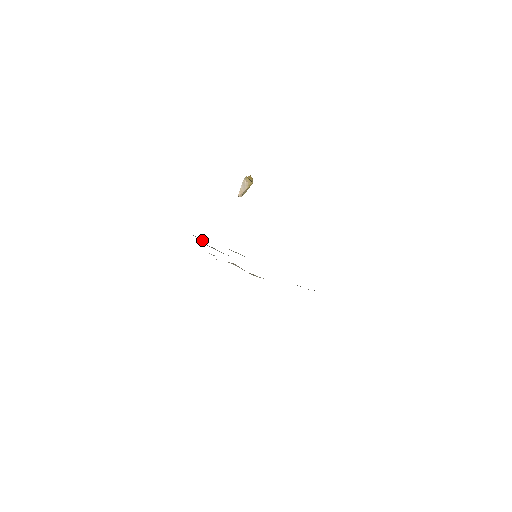
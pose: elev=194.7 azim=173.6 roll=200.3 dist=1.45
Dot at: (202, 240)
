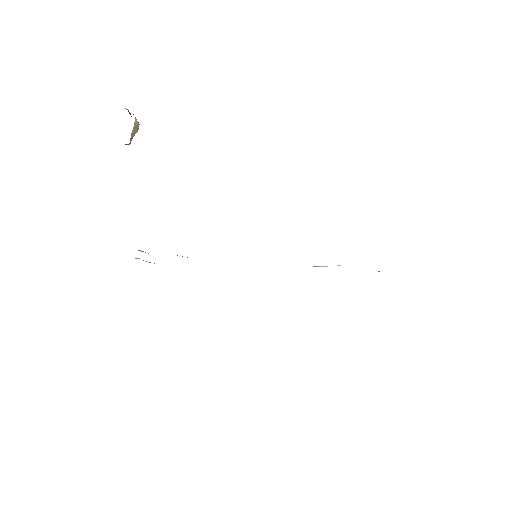
Dot at: occluded
